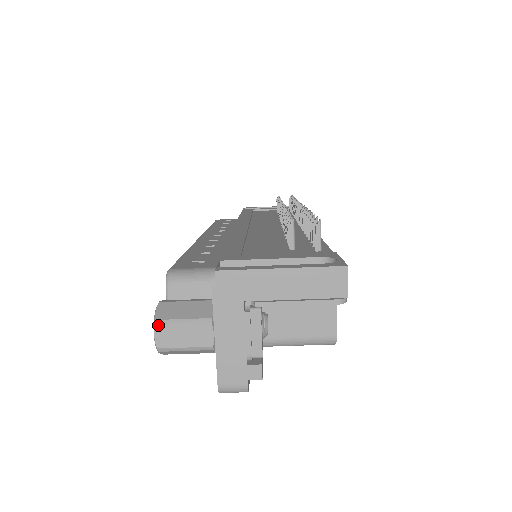
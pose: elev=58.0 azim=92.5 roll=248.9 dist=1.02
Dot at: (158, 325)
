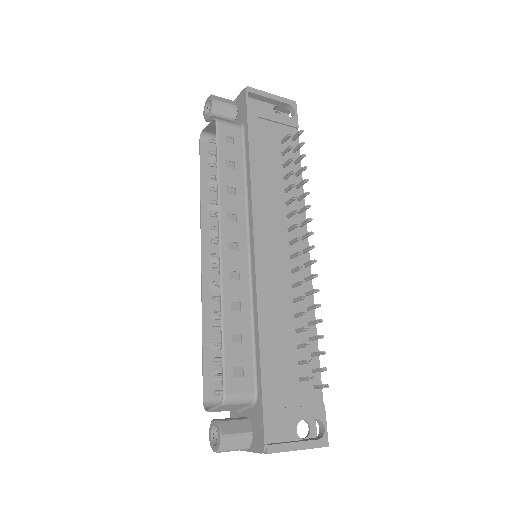
Dot at: occluded
